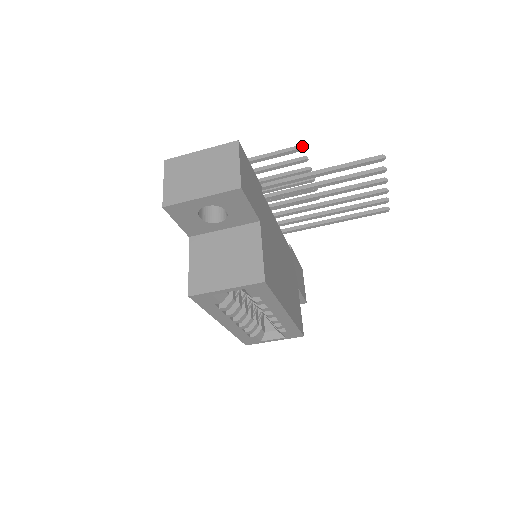
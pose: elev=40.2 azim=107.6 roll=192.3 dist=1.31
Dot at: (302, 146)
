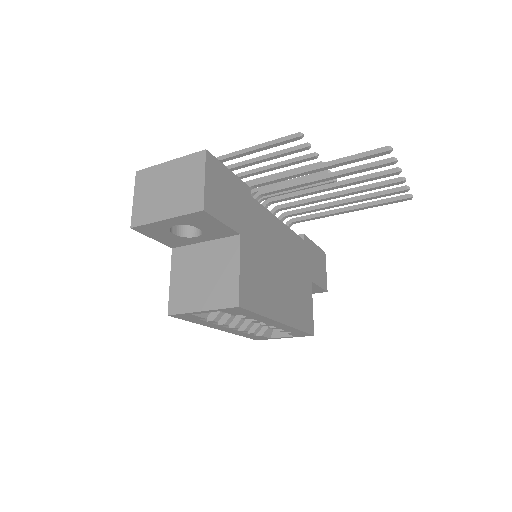
Dot at: (300, 134)
